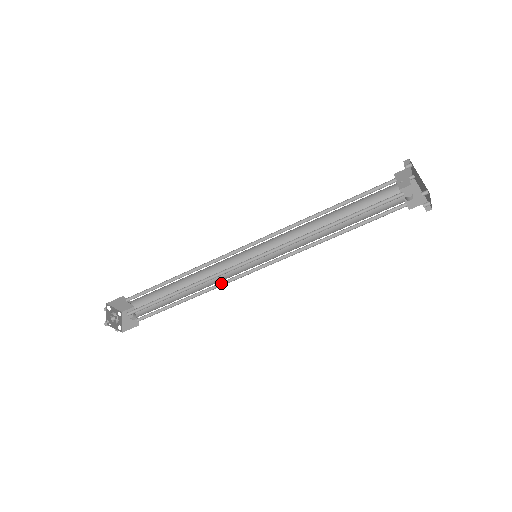
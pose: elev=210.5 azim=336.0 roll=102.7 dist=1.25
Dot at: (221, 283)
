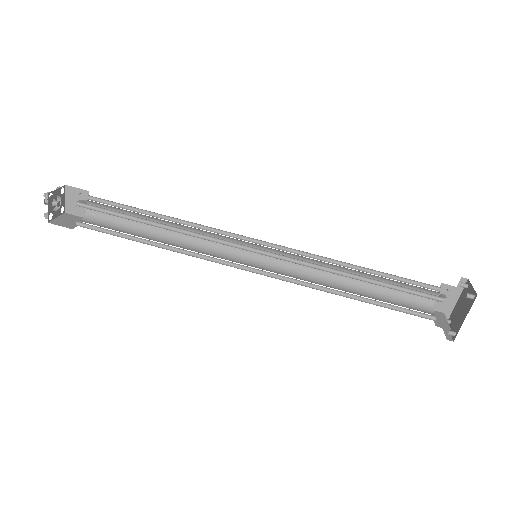
Dot at: (203, 245)
